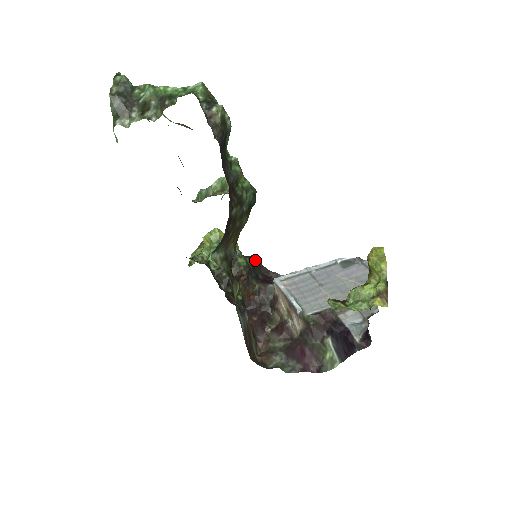
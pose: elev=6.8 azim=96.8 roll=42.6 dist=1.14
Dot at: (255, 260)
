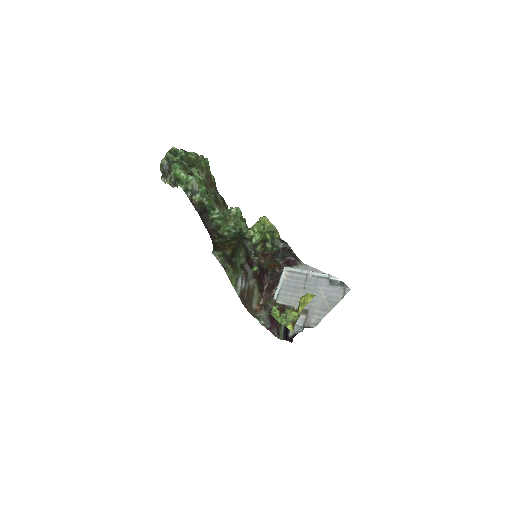
Dot at: (287, 246)
